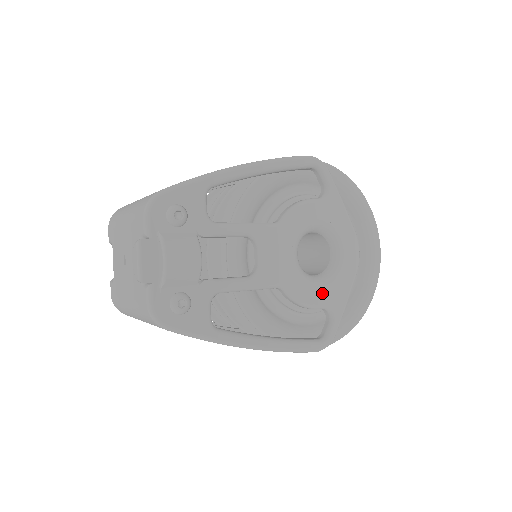
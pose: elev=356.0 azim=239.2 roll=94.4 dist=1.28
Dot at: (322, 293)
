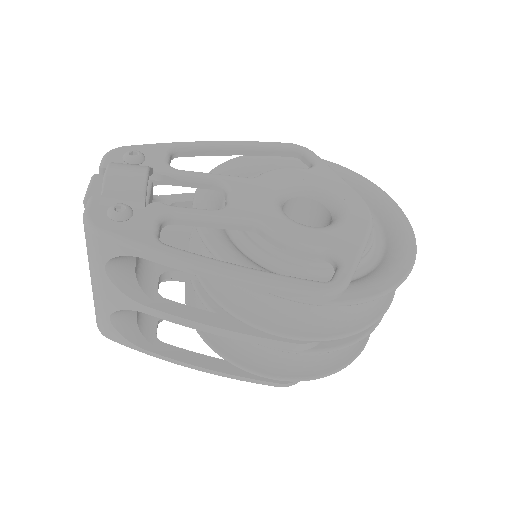
Dot at: (318, 236)
